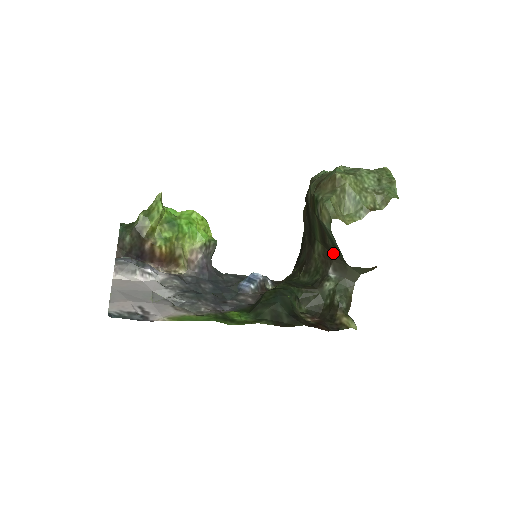
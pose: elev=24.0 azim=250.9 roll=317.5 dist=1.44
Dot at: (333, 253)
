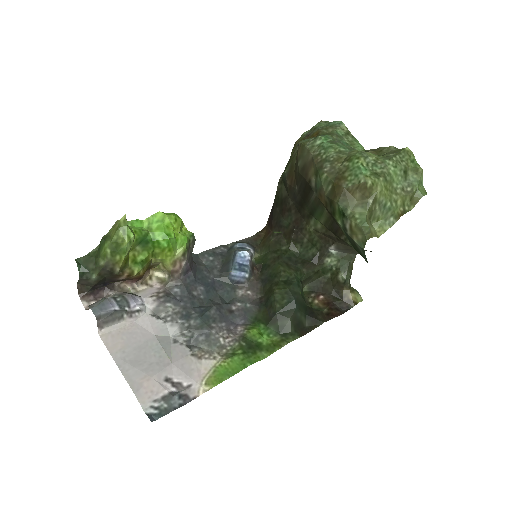
Dot at: occluded
